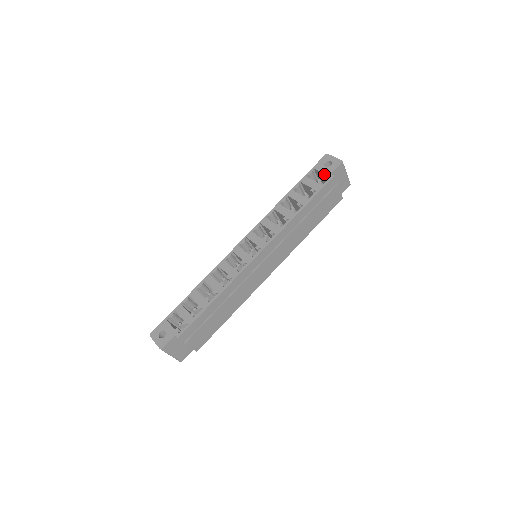
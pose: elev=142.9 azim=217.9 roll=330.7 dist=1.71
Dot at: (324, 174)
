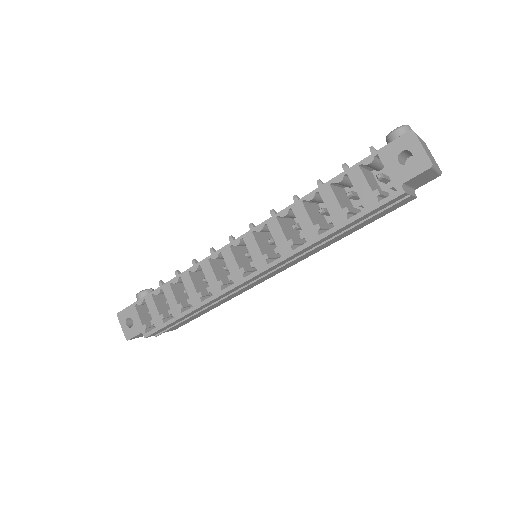
Dot at: (390, 177)
